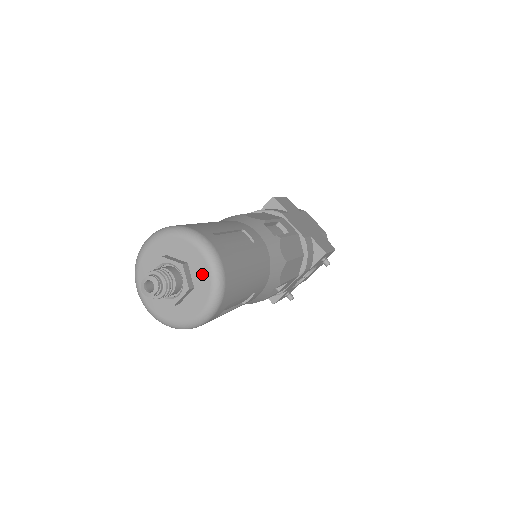
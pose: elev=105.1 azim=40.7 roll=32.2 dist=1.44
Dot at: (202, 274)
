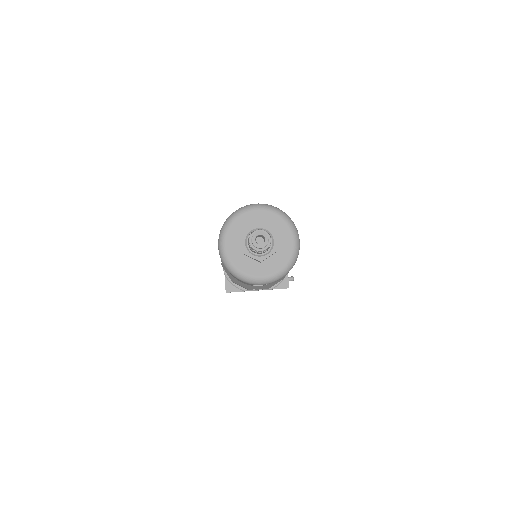
Dot at: (272, 219)
